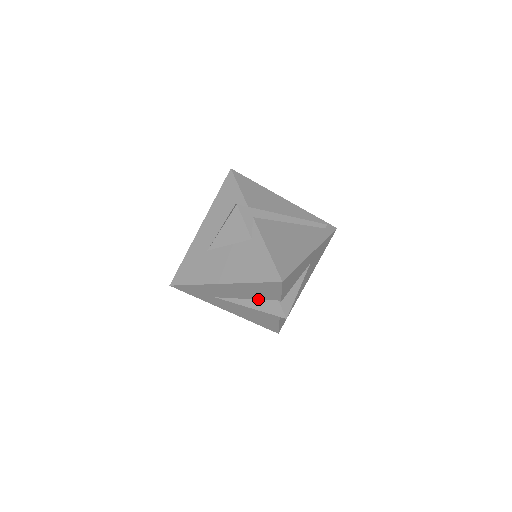
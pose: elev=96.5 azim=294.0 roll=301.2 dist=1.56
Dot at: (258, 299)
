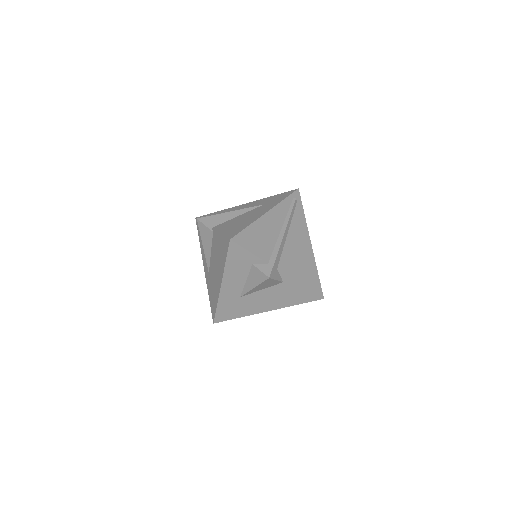
Dot at: occluded
